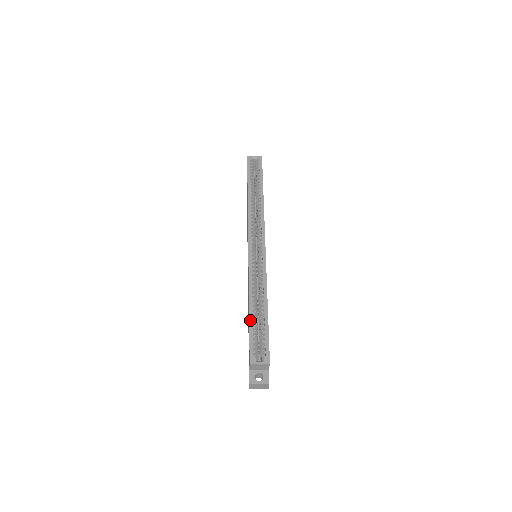
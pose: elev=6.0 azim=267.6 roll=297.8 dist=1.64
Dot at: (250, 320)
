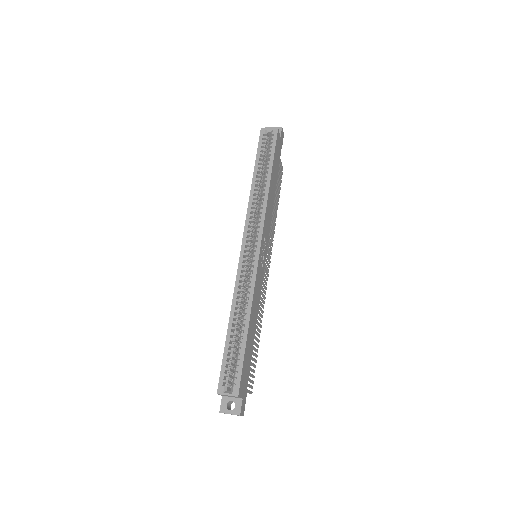
Dot at: (226, 342)
